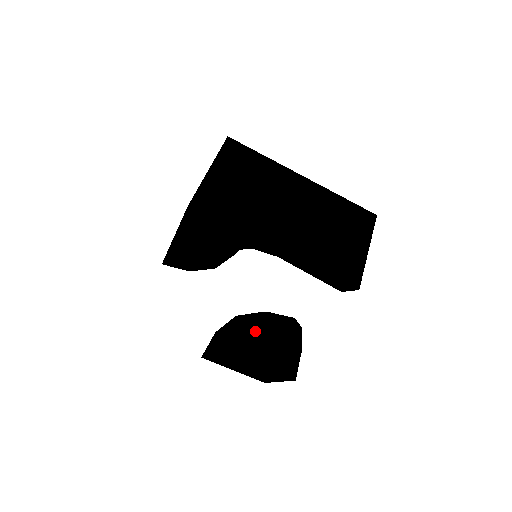
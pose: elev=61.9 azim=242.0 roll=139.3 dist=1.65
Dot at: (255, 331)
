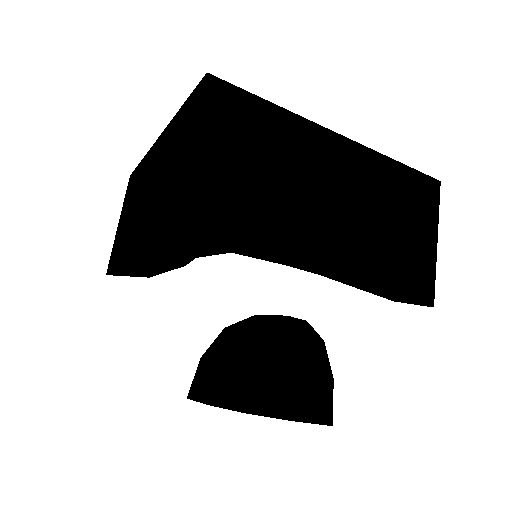
Dot at: (264, 361)
